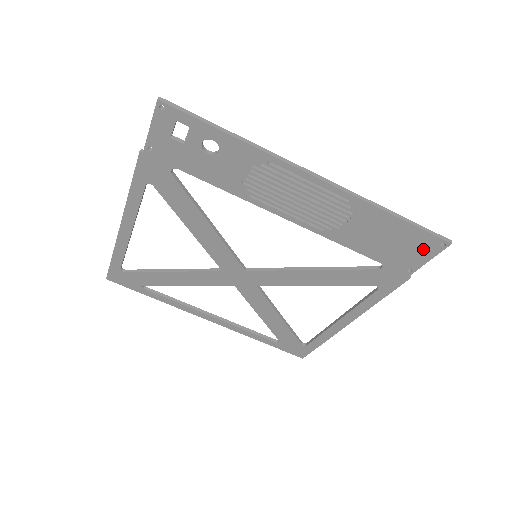
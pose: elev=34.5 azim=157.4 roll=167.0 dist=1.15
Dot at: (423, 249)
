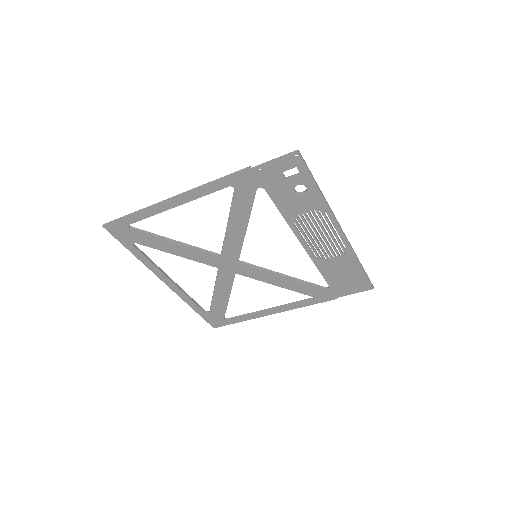
Dot at: (358, 287)
